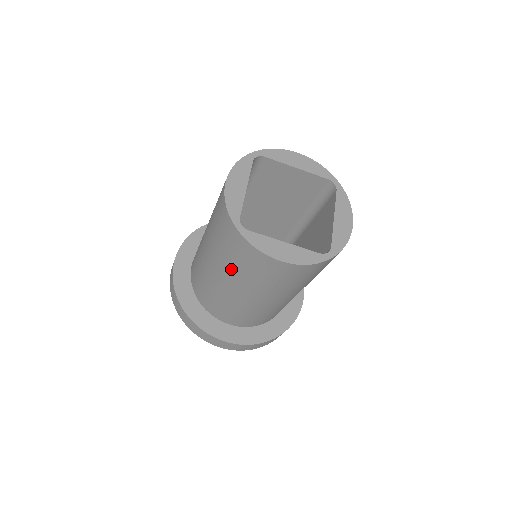
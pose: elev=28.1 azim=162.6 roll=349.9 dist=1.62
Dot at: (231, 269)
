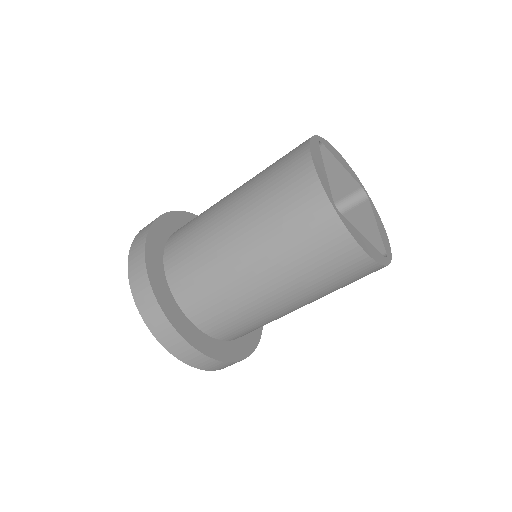
Dot at: (285, 260)
